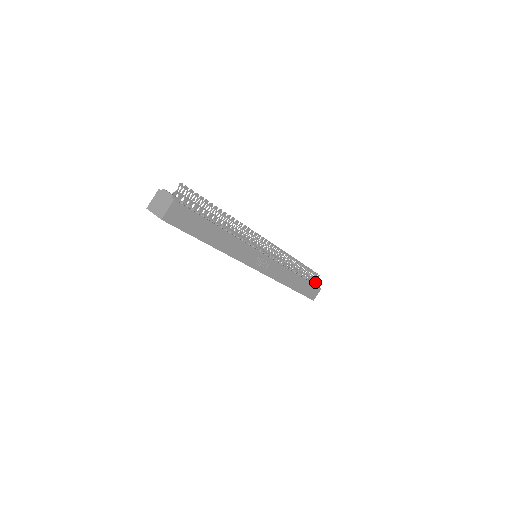
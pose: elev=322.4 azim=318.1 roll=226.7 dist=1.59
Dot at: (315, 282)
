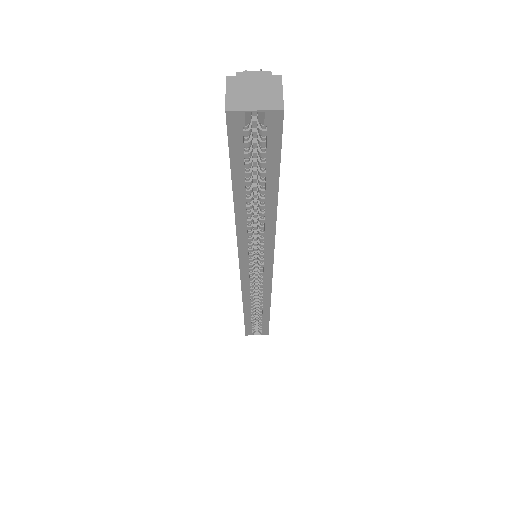
Dot at: occluded
